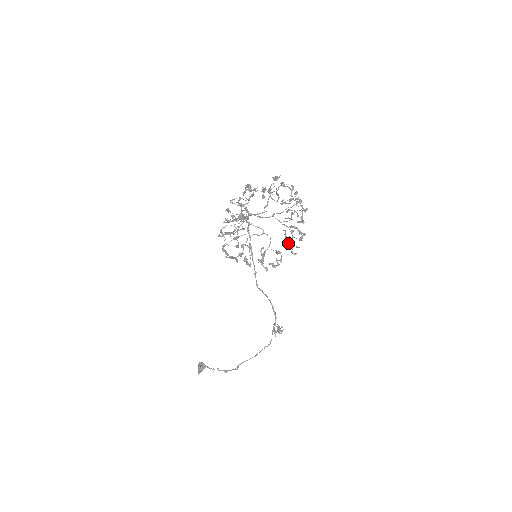
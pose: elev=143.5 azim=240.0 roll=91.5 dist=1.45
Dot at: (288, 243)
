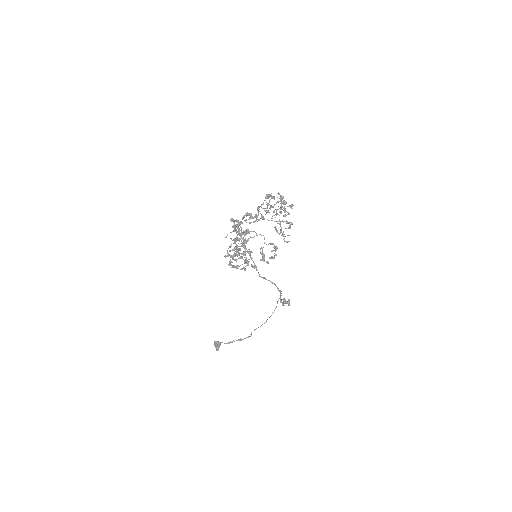
Dot at: occluded
